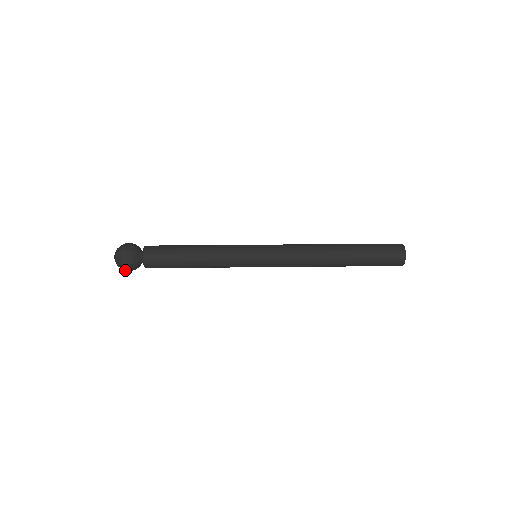
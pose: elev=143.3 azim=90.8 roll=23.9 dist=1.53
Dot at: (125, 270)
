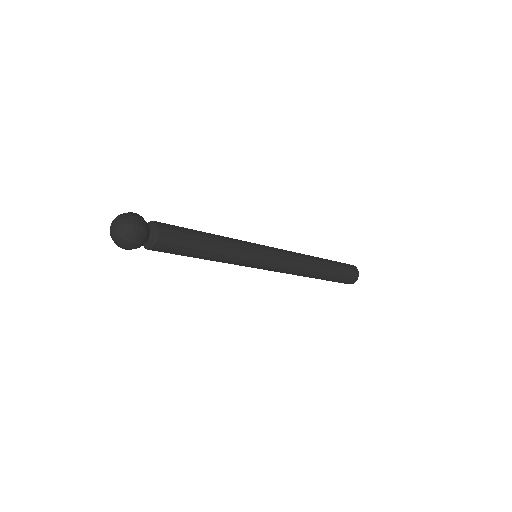
Dot at: (121, 247)
